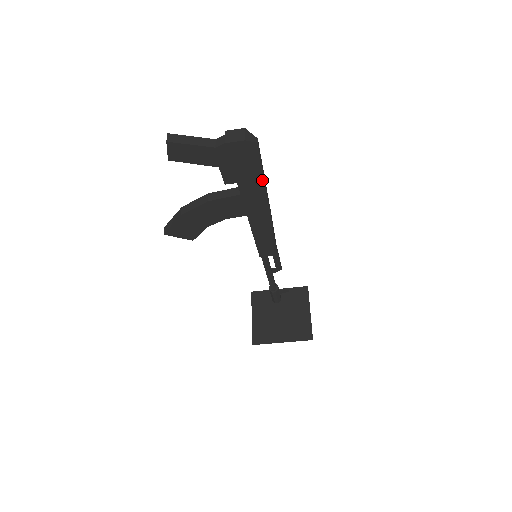
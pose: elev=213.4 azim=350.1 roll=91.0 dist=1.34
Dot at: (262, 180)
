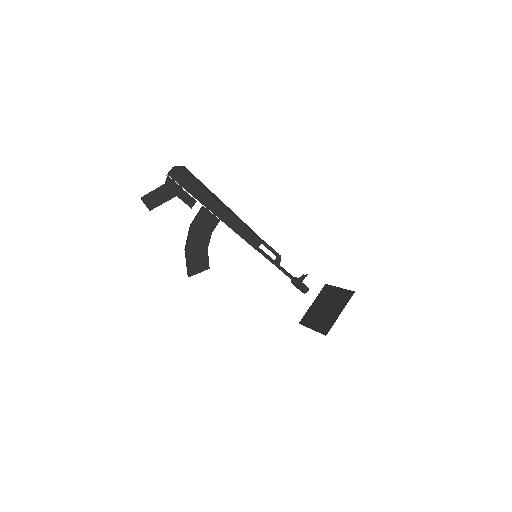
Dot at: (205, 188)
